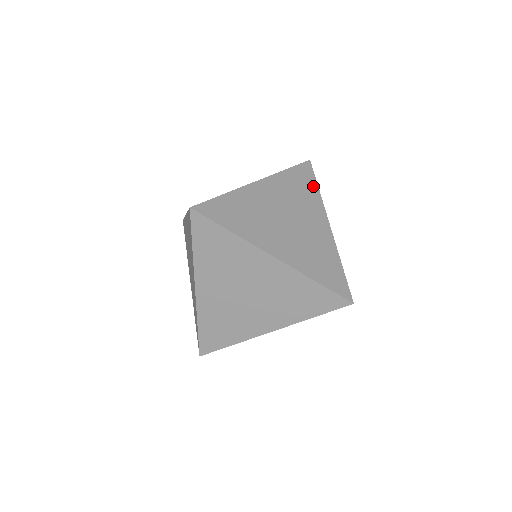
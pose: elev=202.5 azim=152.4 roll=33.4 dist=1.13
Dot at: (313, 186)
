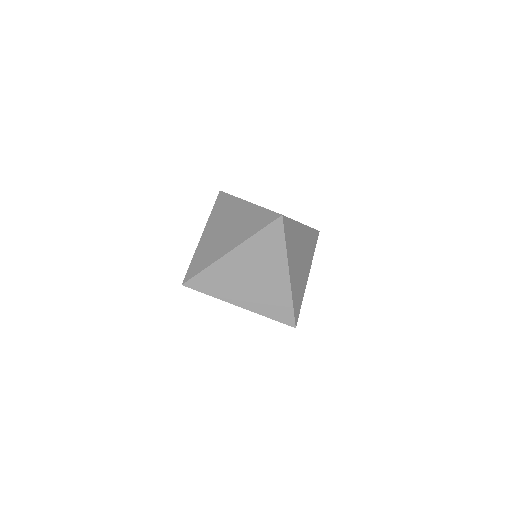
Dot at: (314, 248)
